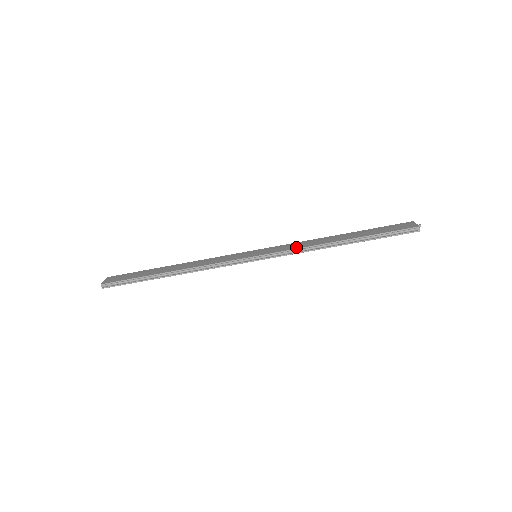
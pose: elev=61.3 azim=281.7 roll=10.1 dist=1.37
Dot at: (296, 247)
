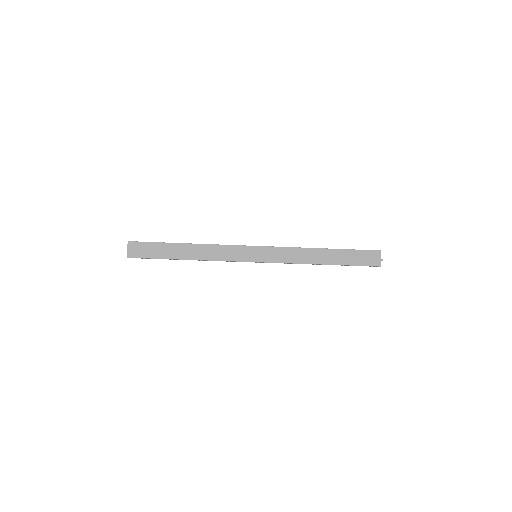
Dot at: (288, 260)
